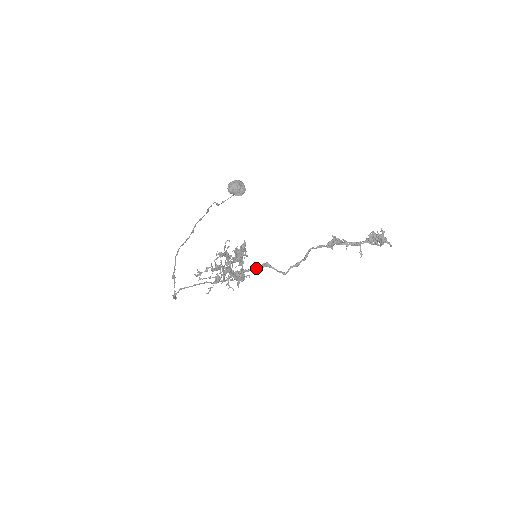
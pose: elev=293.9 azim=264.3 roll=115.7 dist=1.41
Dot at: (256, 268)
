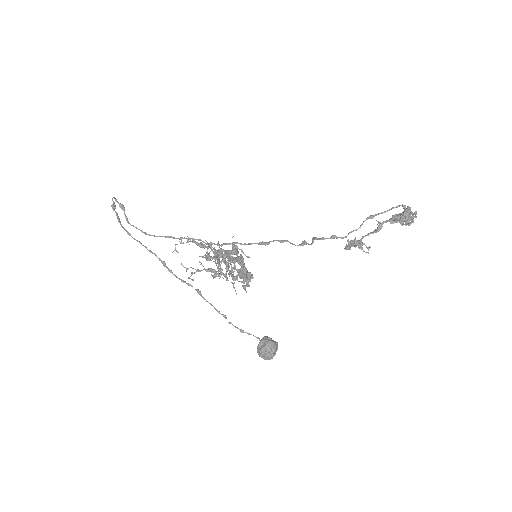
Dot at: (251, 244)
